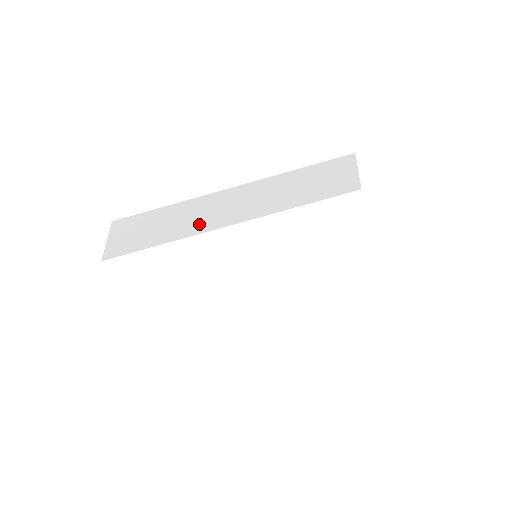
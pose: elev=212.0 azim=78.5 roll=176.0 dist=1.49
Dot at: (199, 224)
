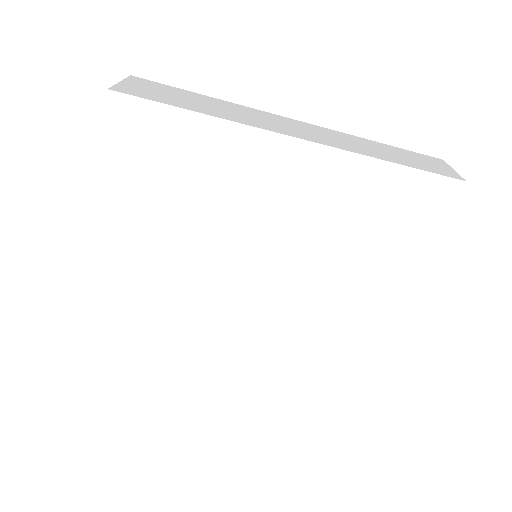
Dot at: (267, 124)
